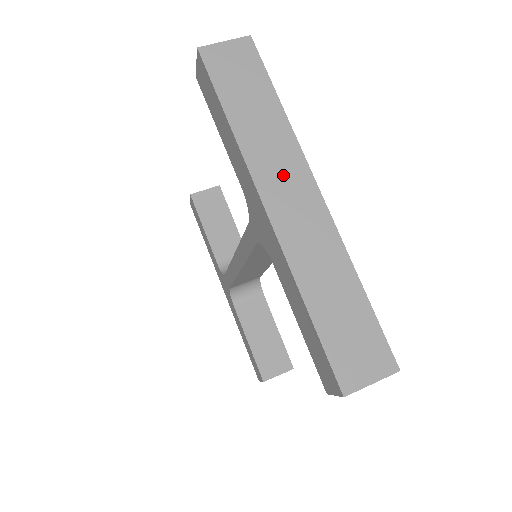
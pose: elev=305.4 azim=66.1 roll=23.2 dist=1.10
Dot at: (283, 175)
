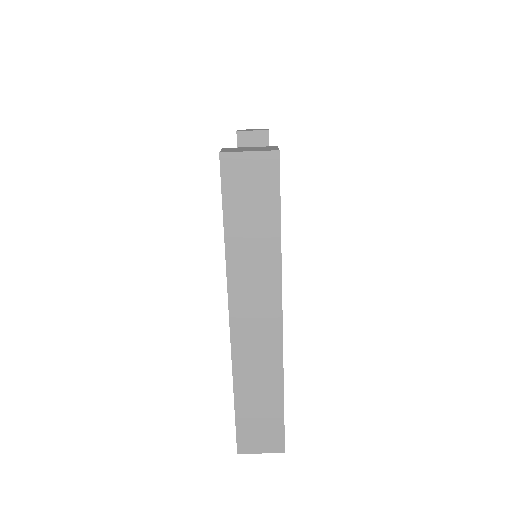
Dot at: (256, 298)
